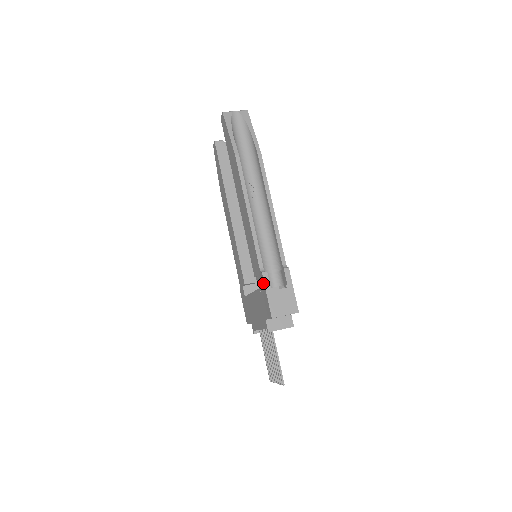
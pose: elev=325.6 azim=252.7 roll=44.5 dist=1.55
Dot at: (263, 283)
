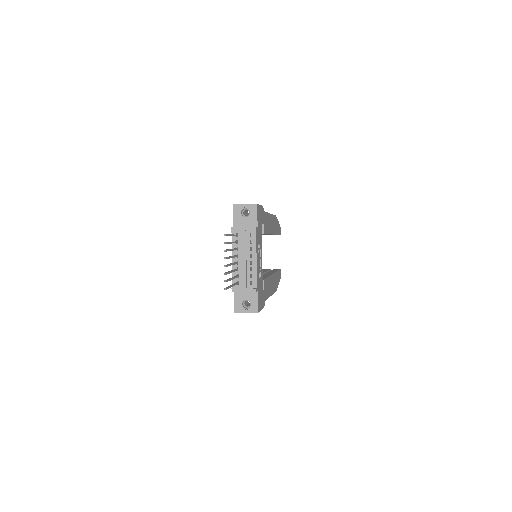
Dot at: occluded
